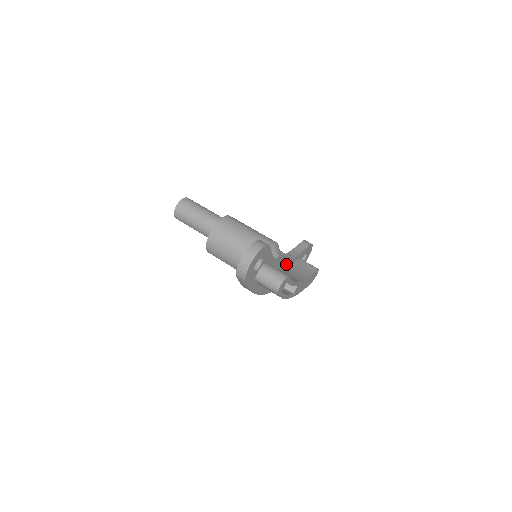
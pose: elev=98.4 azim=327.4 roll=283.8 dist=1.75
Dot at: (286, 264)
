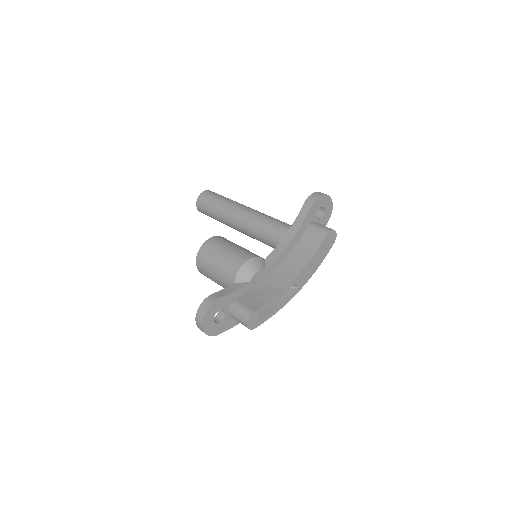
Dot at: (283, 255)
